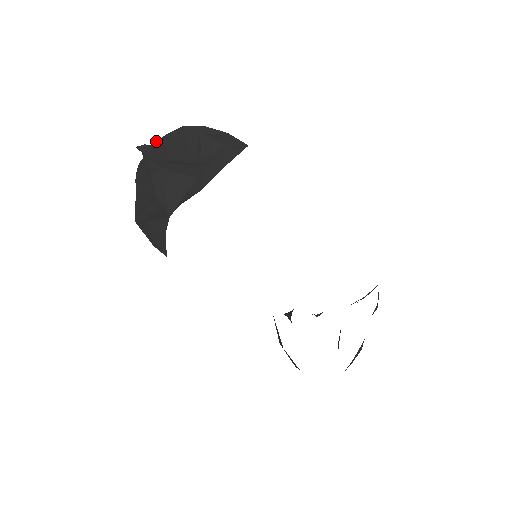
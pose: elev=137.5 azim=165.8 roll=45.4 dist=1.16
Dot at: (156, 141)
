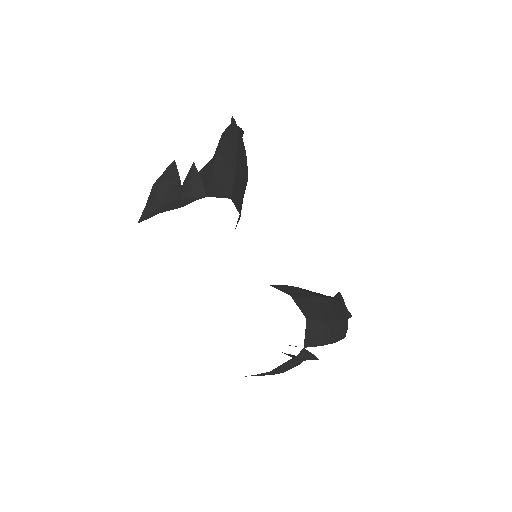
Dot at: (229, 125)
